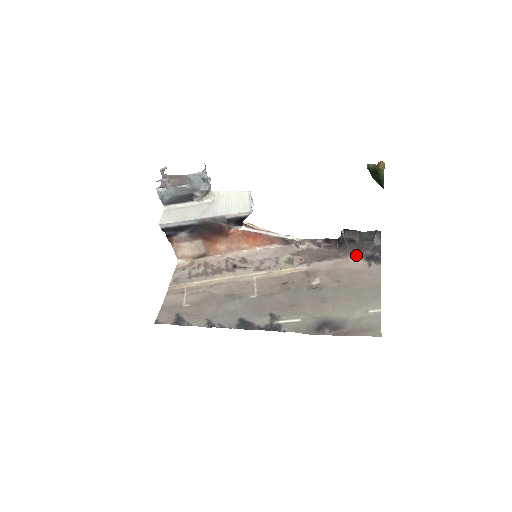
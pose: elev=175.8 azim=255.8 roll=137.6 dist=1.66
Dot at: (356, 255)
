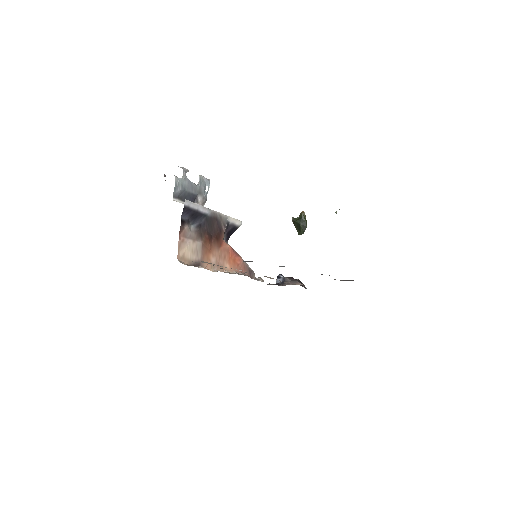
Dot at: occluded
